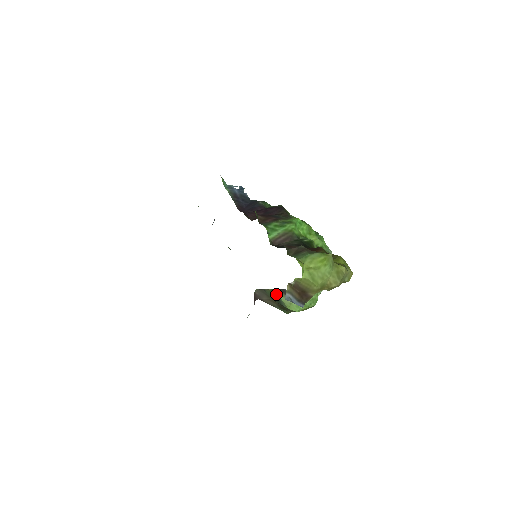
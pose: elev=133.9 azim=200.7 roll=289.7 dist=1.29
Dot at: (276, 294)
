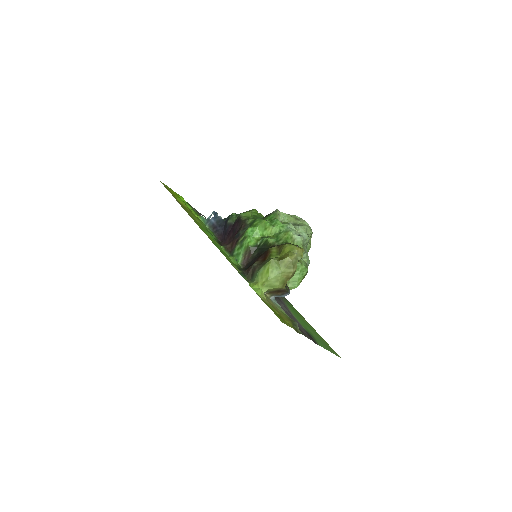
Dot at: occluded
